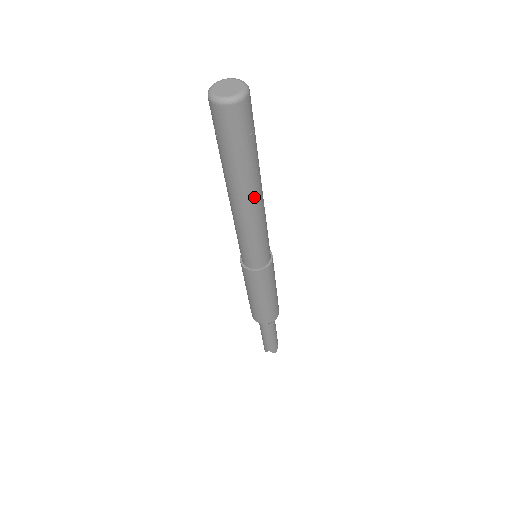
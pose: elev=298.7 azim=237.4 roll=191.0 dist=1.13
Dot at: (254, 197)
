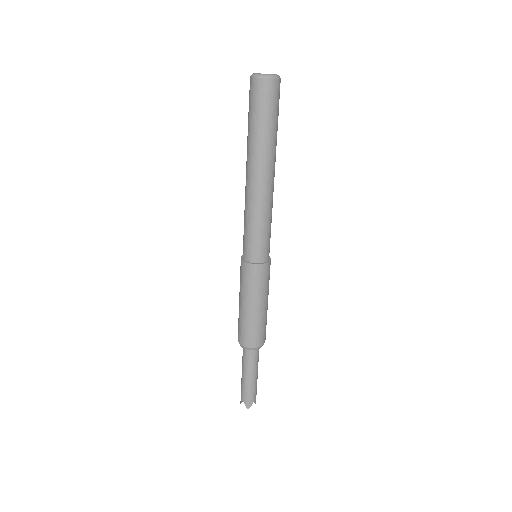
Dot at: (274, 172)
